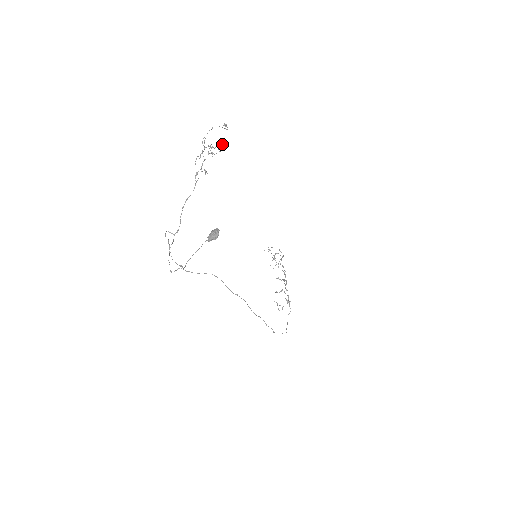
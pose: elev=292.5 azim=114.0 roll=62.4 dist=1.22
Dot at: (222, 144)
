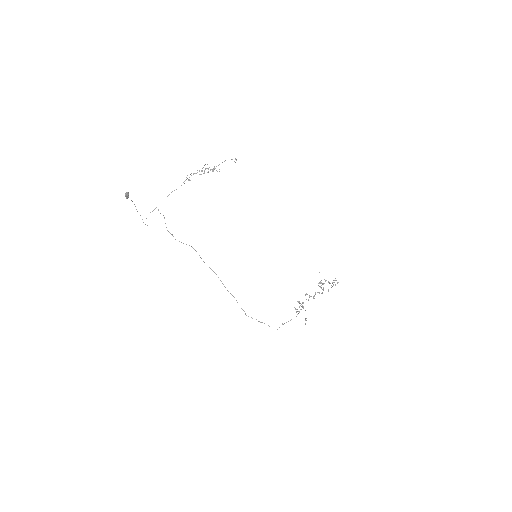
Dot at: occluded
